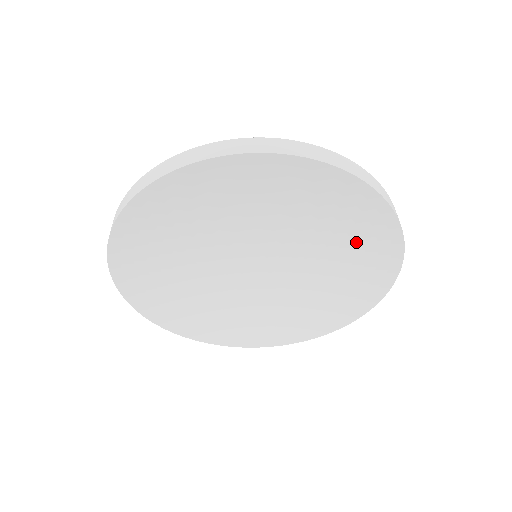
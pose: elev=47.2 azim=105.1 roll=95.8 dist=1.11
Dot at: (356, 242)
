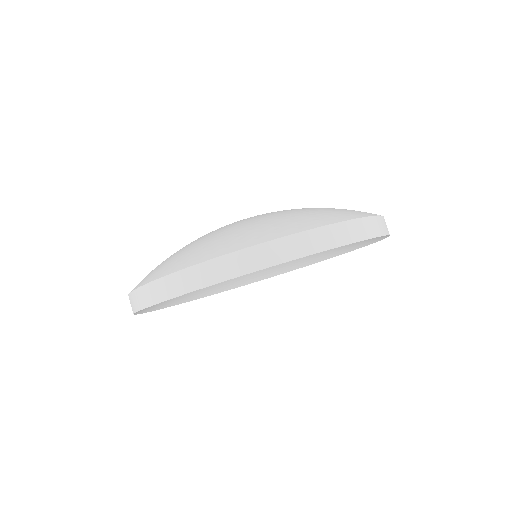
Dot at: occluded
